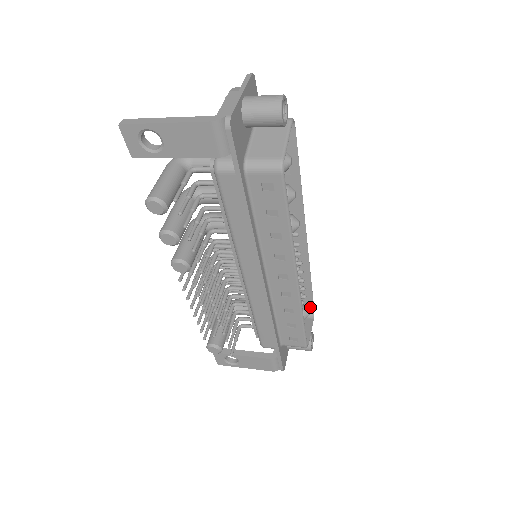
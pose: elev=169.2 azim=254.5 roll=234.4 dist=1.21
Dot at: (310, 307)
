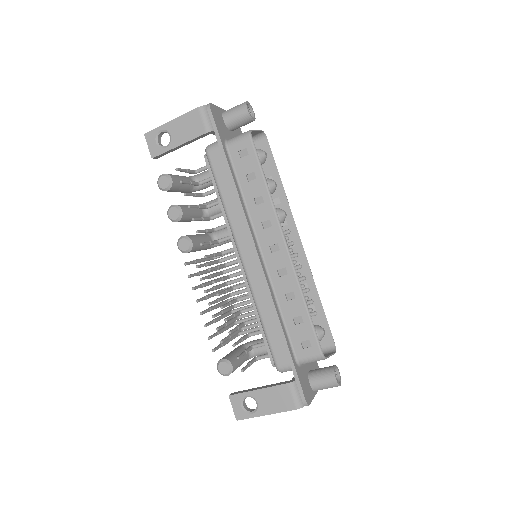
Dot at: (330, 341)
